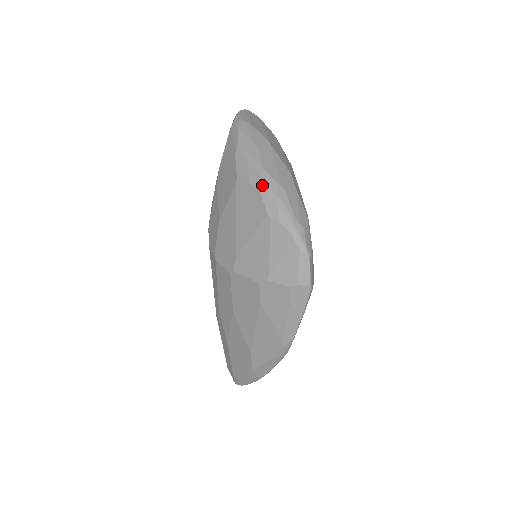
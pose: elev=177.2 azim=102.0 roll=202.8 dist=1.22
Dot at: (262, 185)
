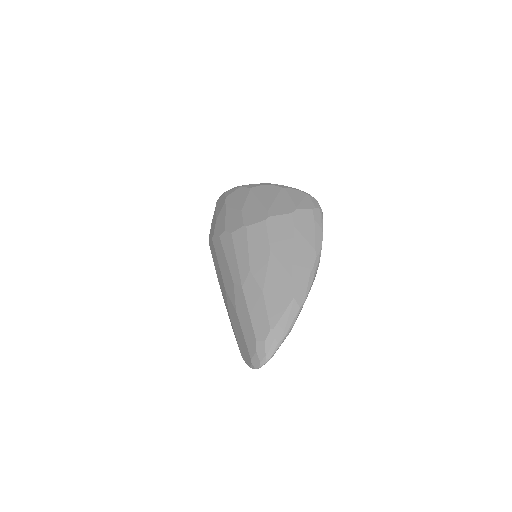
Dot at: (270, 183)
